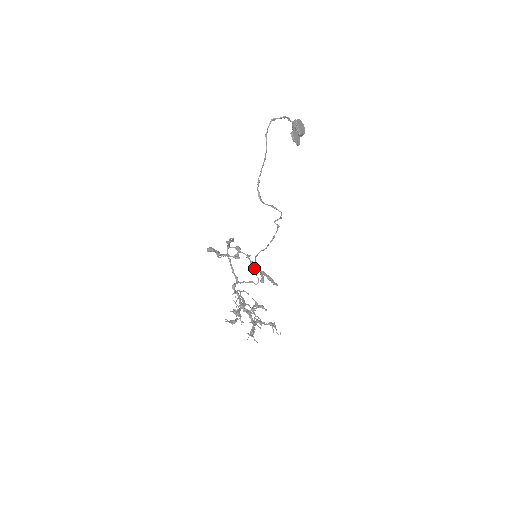
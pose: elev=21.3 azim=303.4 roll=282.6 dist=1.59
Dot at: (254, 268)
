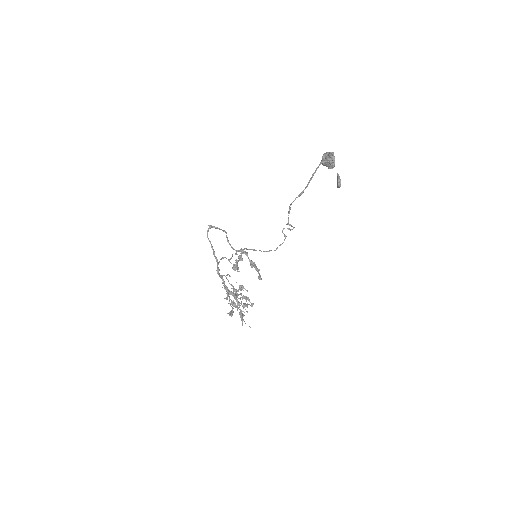
Dot at: (251, 265)
